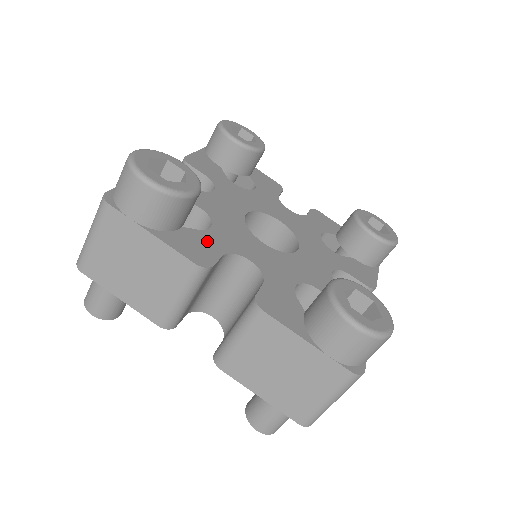
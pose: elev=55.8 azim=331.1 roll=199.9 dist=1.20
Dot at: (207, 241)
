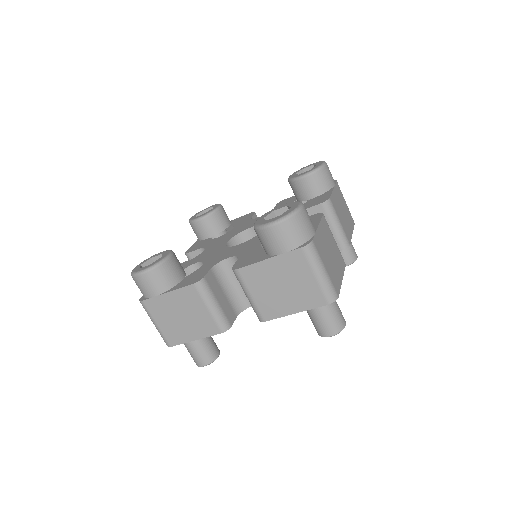
Dot at: (200, 271)
